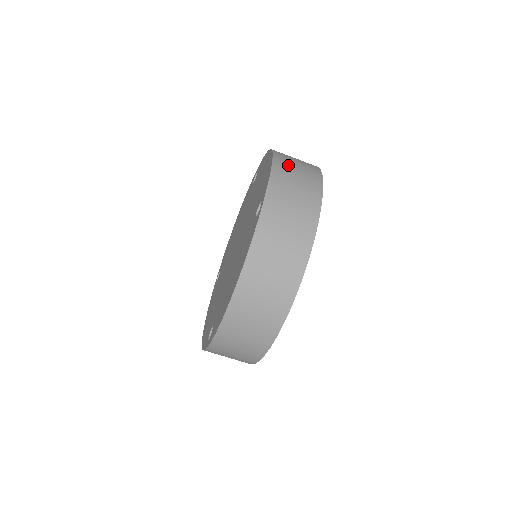
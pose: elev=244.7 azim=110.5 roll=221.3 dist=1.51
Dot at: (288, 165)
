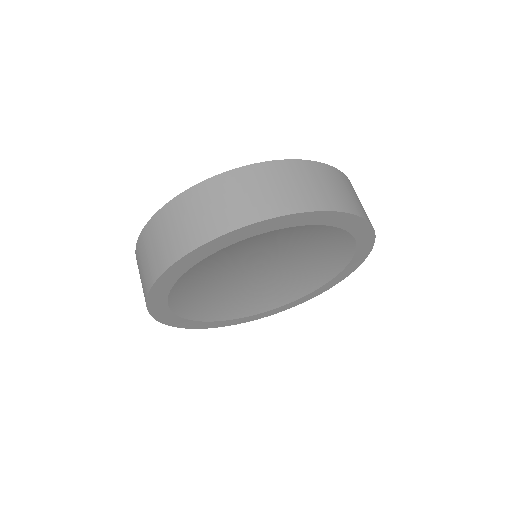
Dot at: occluded
